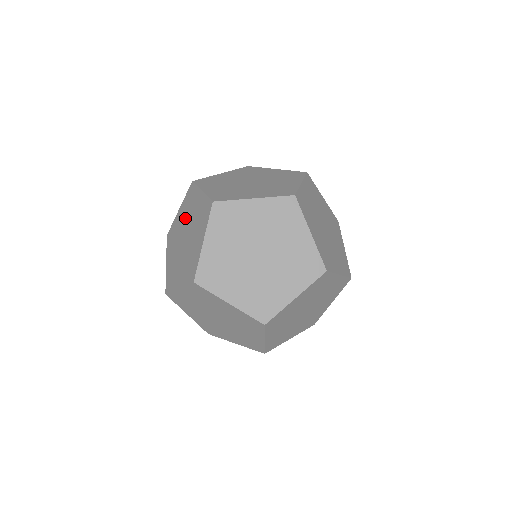
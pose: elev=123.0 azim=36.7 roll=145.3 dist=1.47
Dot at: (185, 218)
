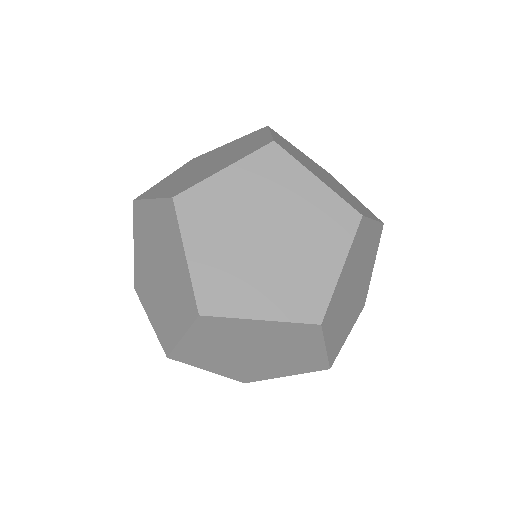
Dot at: (227, 149)
